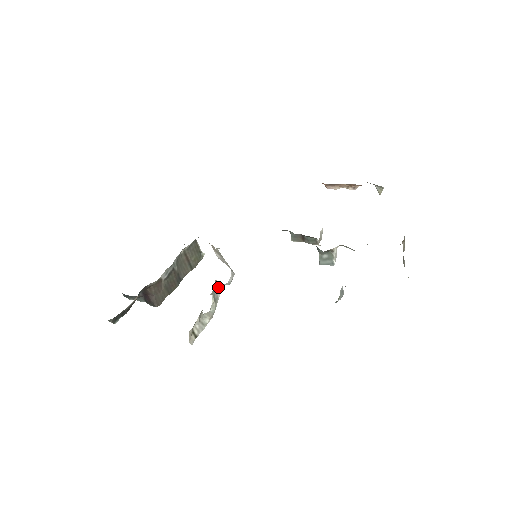
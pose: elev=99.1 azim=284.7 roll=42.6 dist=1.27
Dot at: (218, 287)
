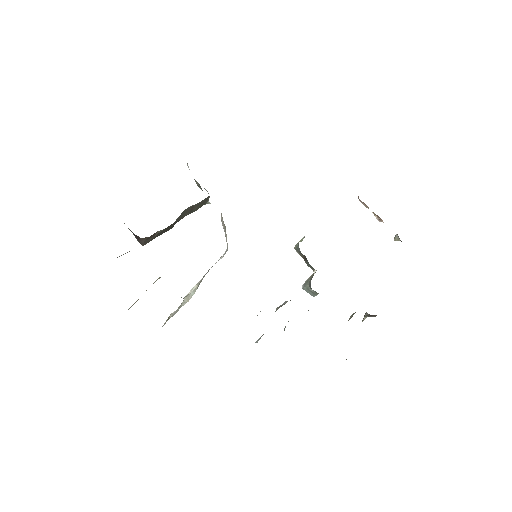
Dot at: (208, 271)
